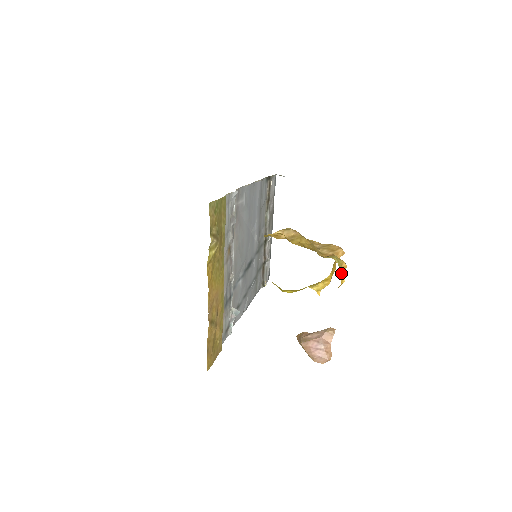
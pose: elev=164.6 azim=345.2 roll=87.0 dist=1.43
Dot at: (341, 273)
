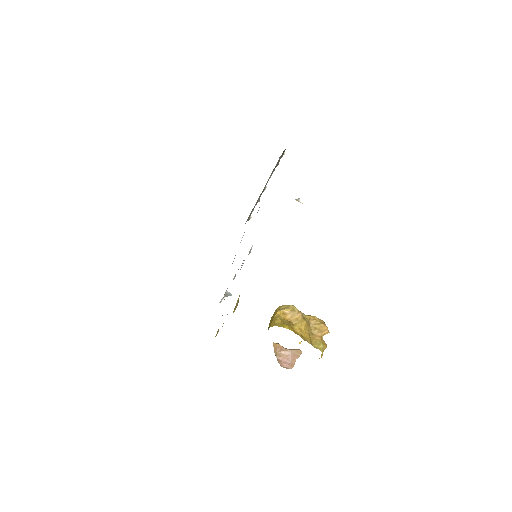
Dot at: (321, 356)
